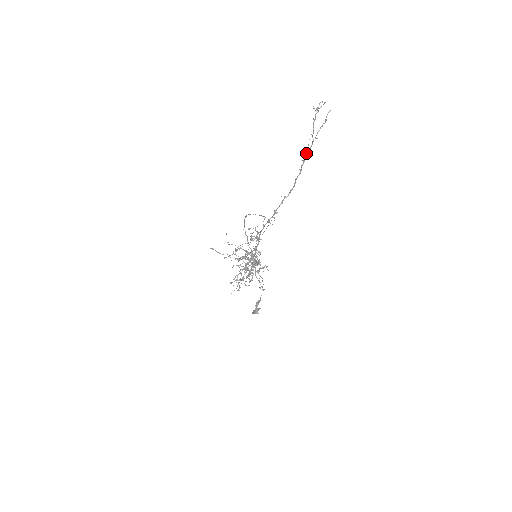
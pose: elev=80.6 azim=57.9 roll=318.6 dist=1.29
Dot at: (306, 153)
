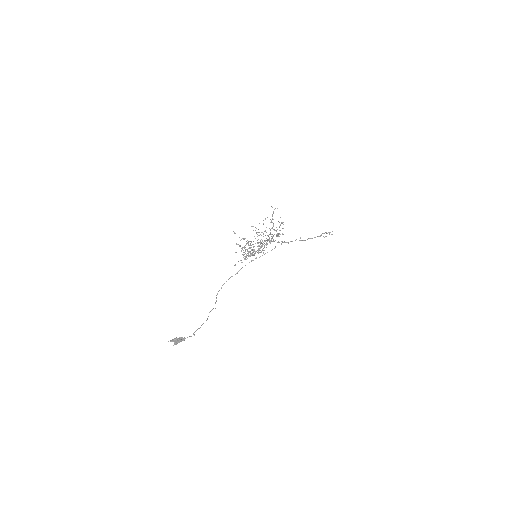
Dot at: (318, 236)
